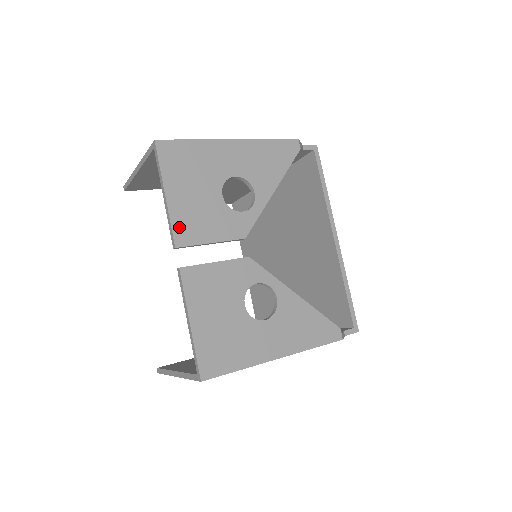
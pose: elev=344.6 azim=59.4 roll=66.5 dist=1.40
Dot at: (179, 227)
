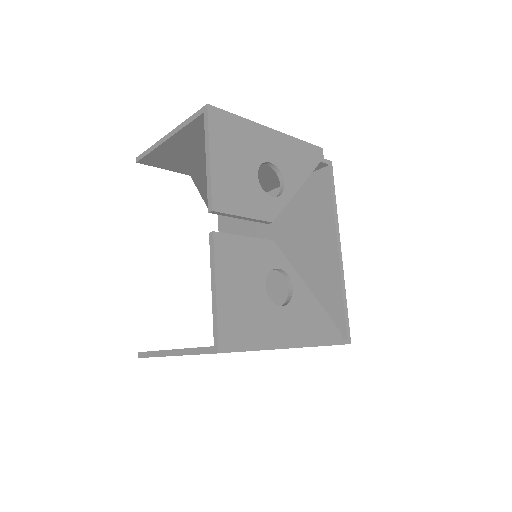
Dot at: (218, 192)
